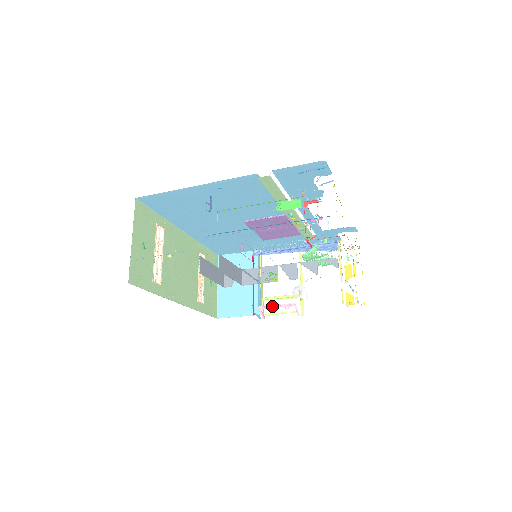
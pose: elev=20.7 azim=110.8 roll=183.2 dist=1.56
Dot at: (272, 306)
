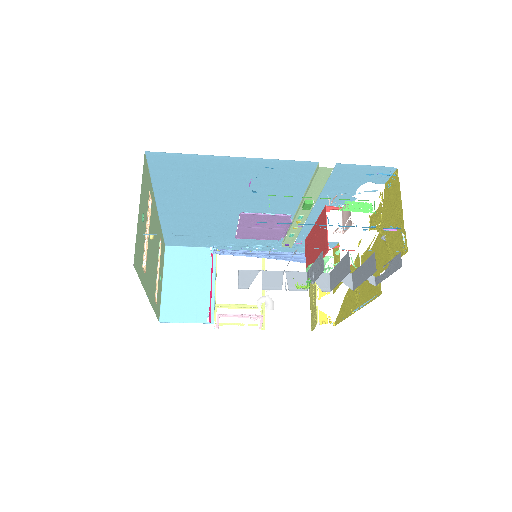
Dot at: (235, 315)
